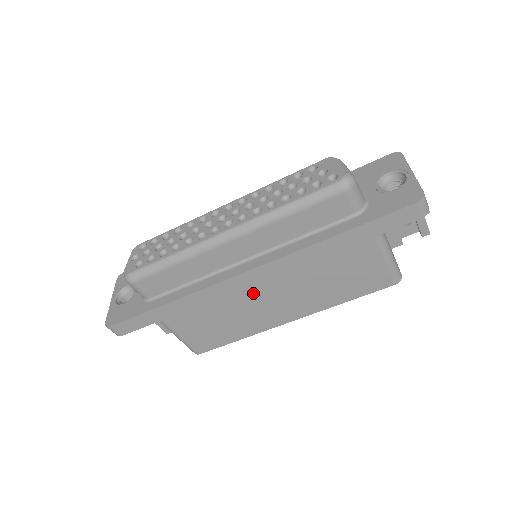
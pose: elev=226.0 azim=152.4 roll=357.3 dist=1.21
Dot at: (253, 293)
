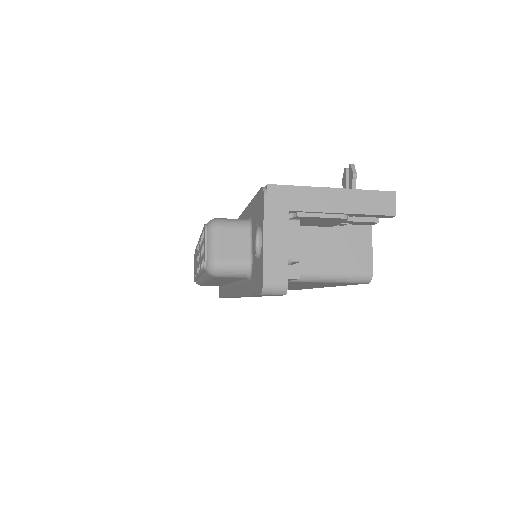
Dot at: occluded
